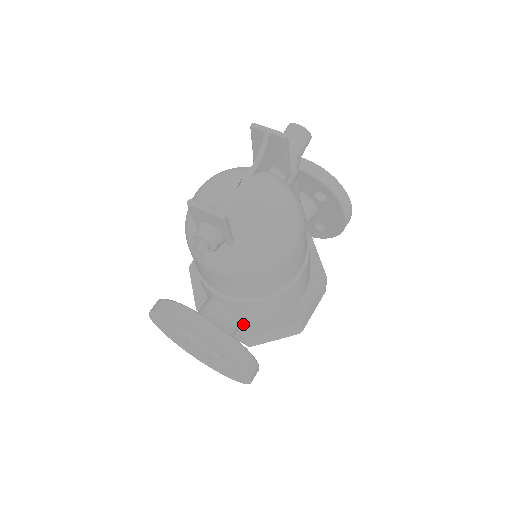
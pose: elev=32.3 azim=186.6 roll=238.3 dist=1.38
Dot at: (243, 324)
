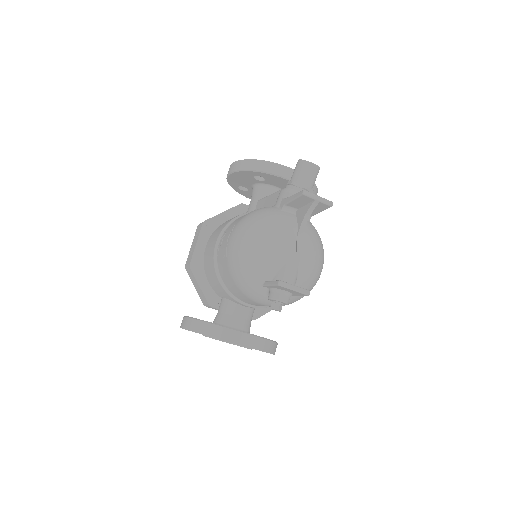
Dot at: occluded
